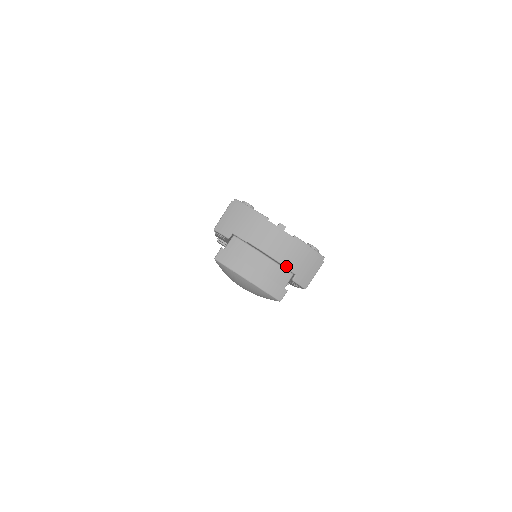
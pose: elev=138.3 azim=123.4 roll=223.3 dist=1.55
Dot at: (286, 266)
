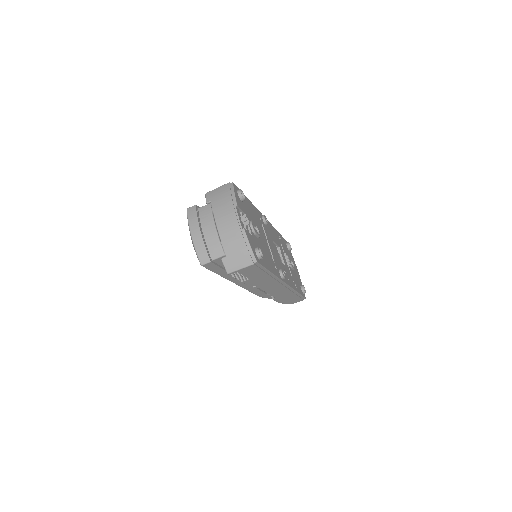
Dot at: (223, 245)
